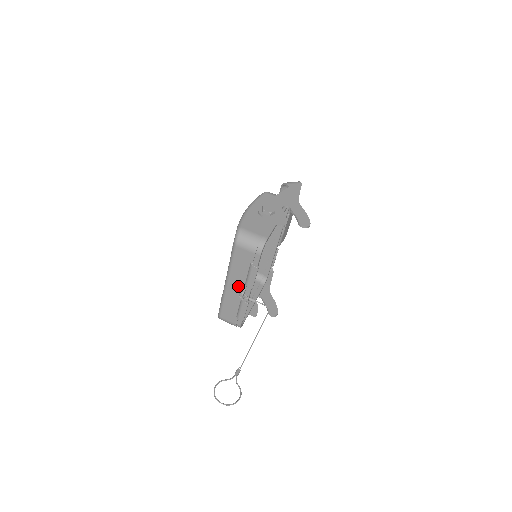
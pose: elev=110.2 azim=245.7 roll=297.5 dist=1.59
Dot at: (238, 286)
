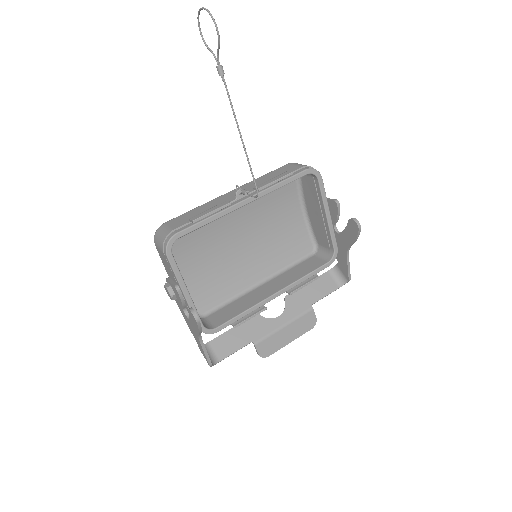
Dot at: occluded
